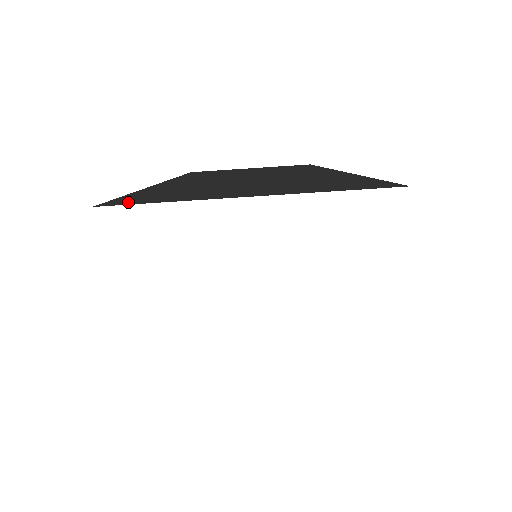
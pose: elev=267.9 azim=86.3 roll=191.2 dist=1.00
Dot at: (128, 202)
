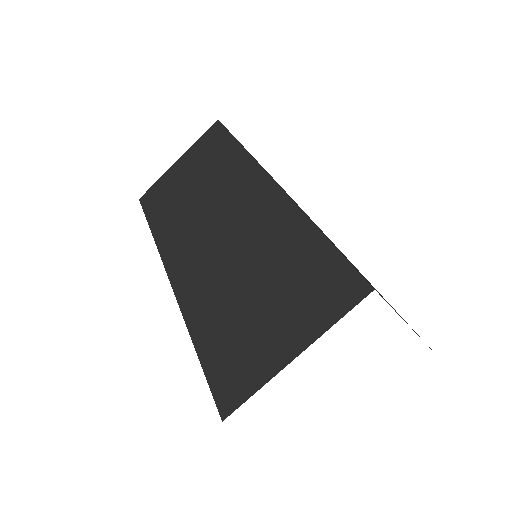
Dot at: occluded
